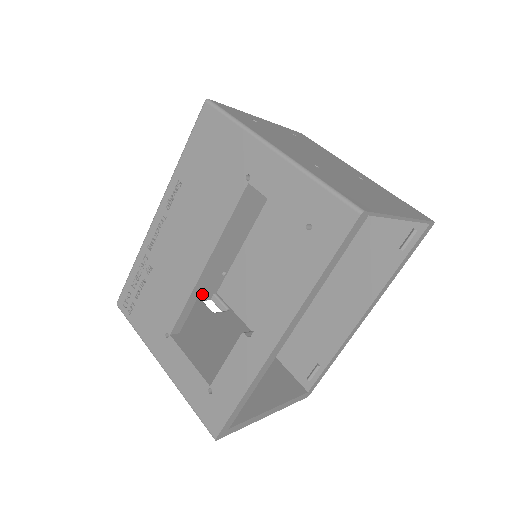
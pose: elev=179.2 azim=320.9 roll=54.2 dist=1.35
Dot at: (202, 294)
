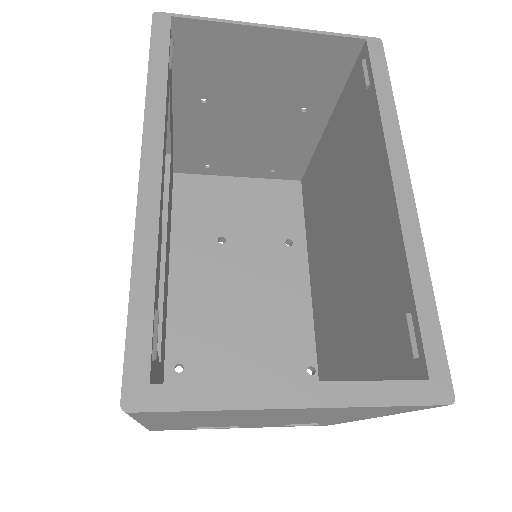
Dot at: occluded
